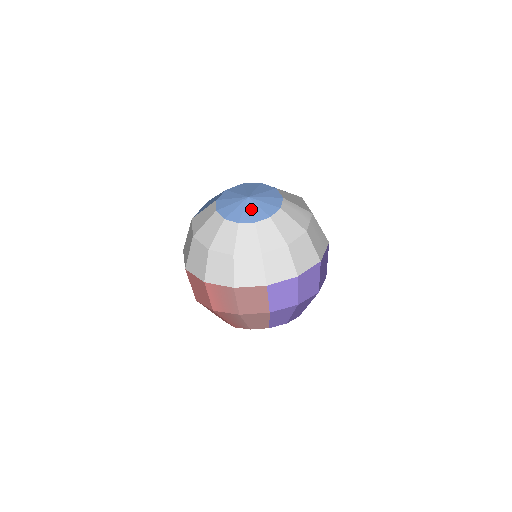
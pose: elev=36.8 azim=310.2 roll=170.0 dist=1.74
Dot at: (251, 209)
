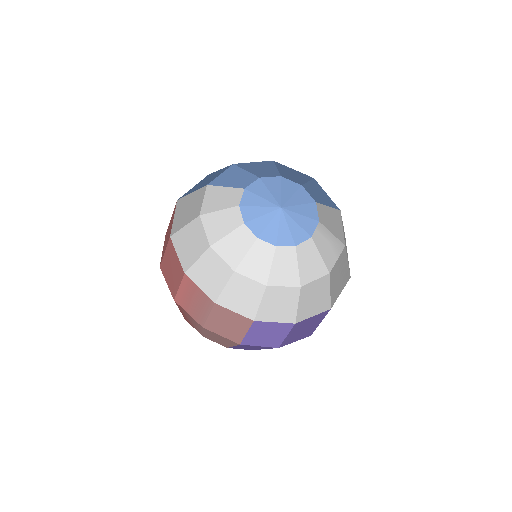
Dot at: (278, 226)
